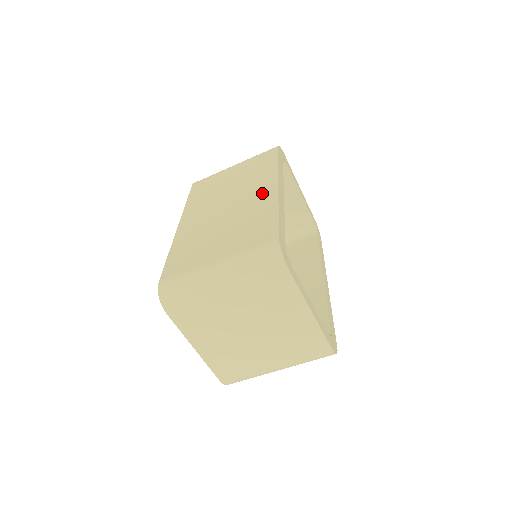
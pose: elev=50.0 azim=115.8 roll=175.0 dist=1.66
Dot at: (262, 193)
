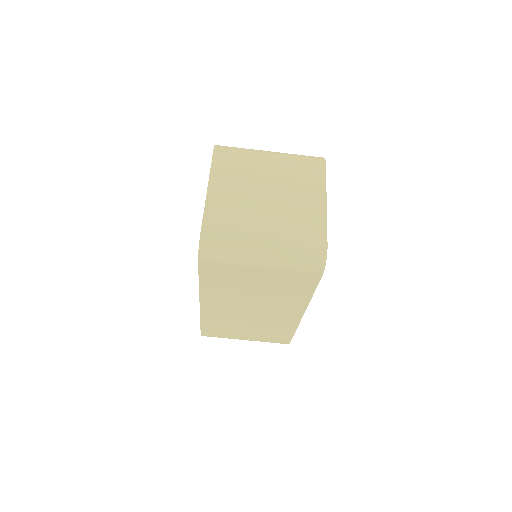
Dot at: occluded
